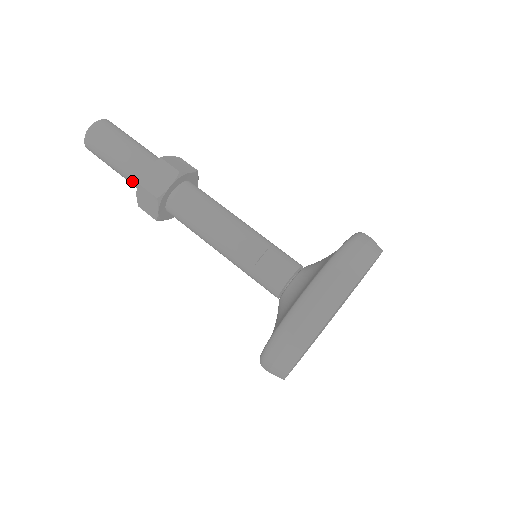
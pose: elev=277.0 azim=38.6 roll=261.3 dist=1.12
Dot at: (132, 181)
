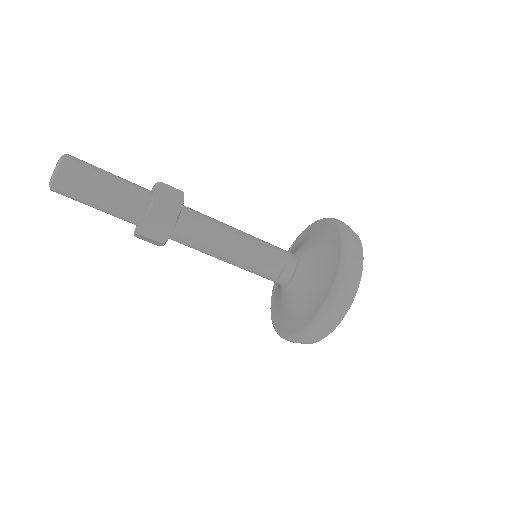
Dot at: occluded
